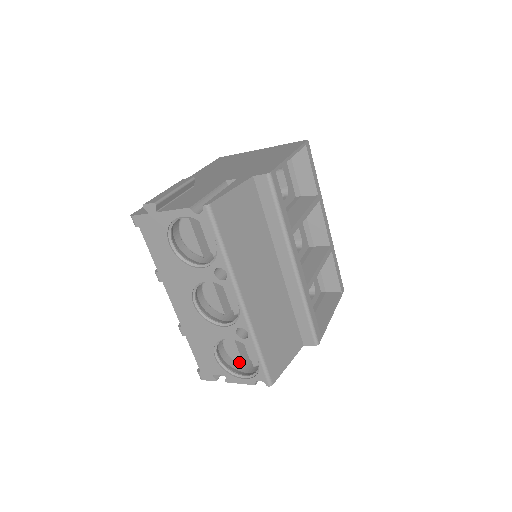
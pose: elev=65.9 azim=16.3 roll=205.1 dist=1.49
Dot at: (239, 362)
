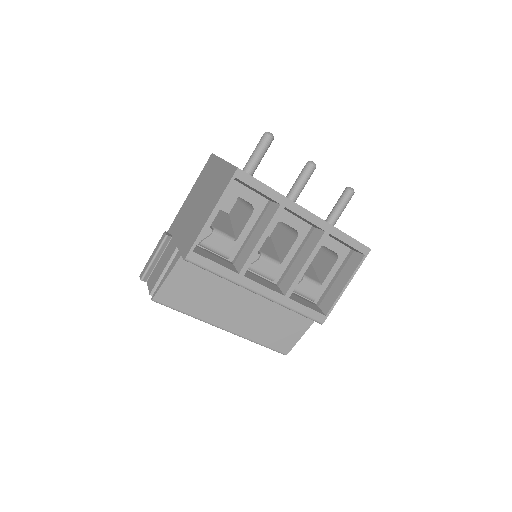
Dot at: occluded
